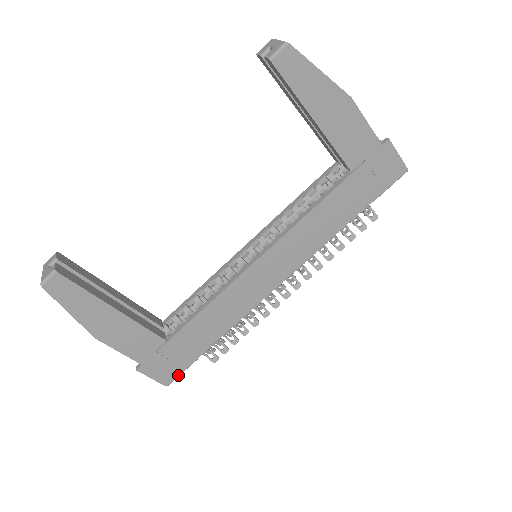
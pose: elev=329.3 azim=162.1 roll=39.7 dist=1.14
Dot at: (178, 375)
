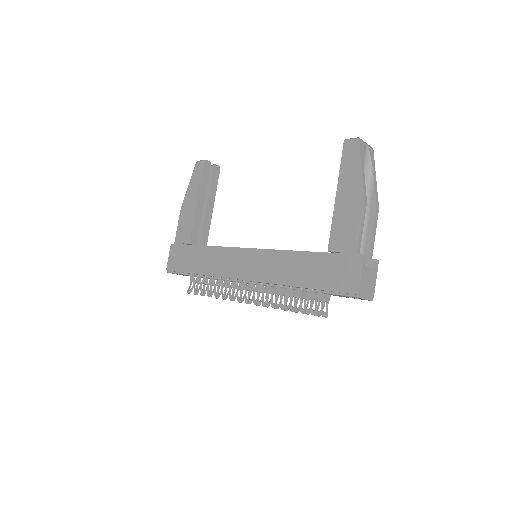
Dot at: (174, 271)
